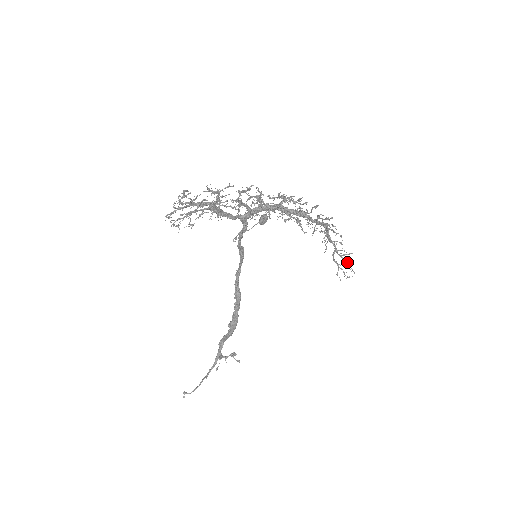
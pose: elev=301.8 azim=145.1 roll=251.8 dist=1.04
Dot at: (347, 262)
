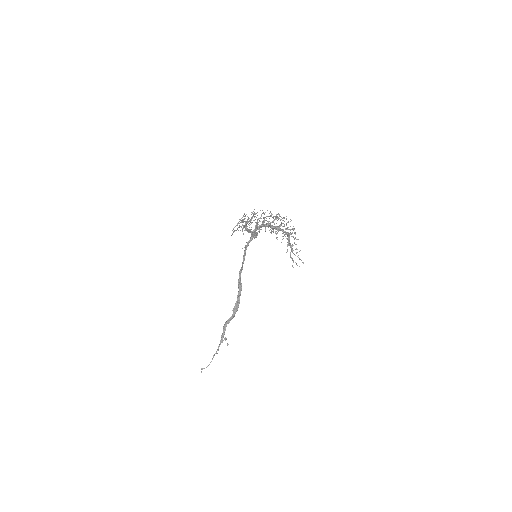
Dot at: (298, 257)
